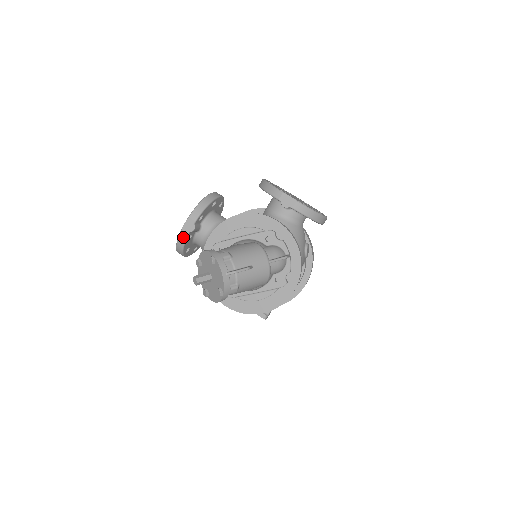
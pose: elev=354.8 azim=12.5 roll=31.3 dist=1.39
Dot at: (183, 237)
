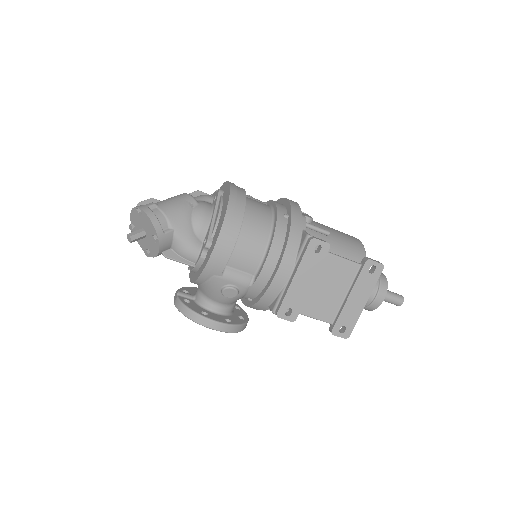
Dot at: (177, 303)
